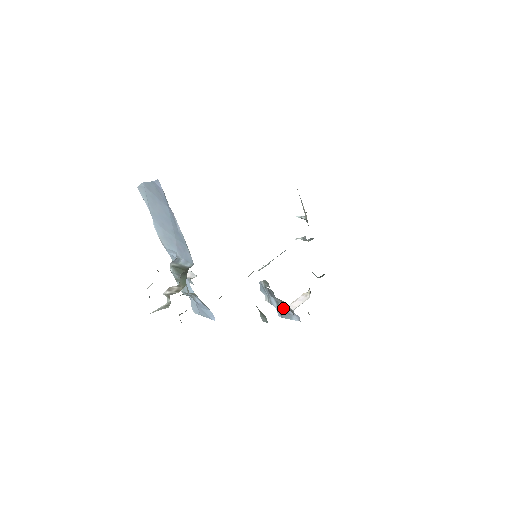
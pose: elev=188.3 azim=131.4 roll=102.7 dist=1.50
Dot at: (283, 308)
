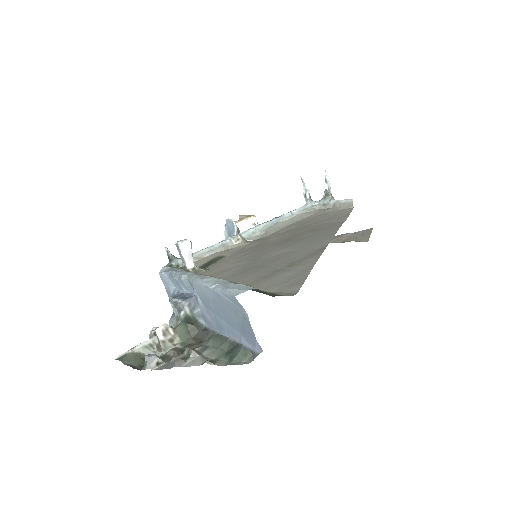
Dot at: occluded
